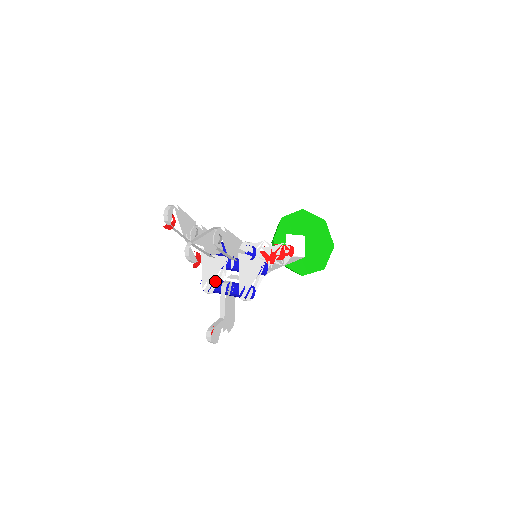
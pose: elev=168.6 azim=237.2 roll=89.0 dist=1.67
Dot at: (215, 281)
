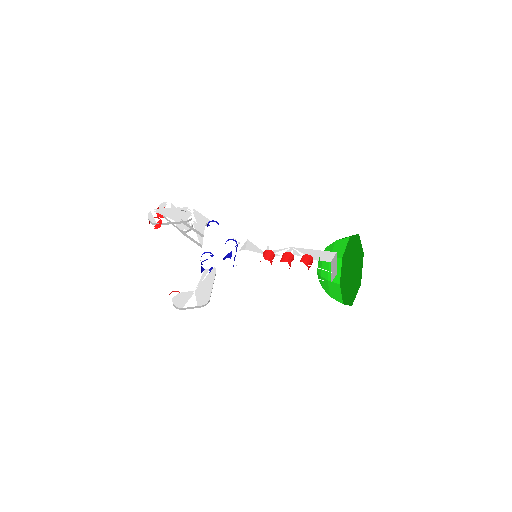
Dot at: occluded
